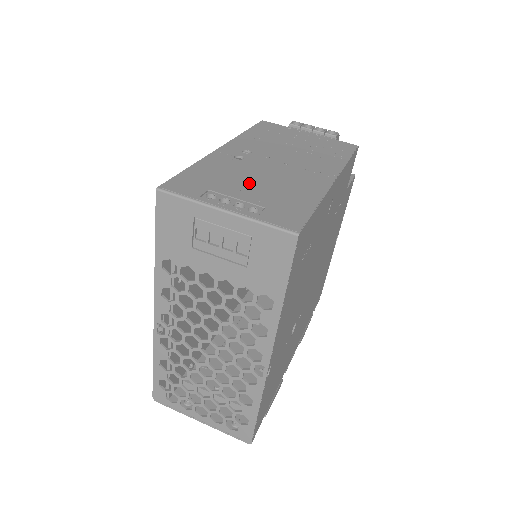
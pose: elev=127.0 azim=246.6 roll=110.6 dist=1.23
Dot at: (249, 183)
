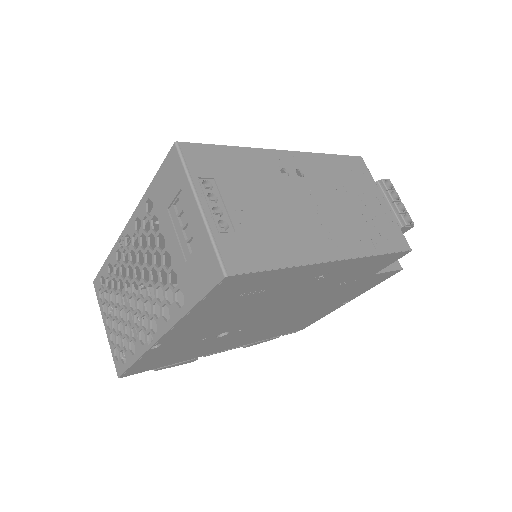
Dot at: (256, 200)
